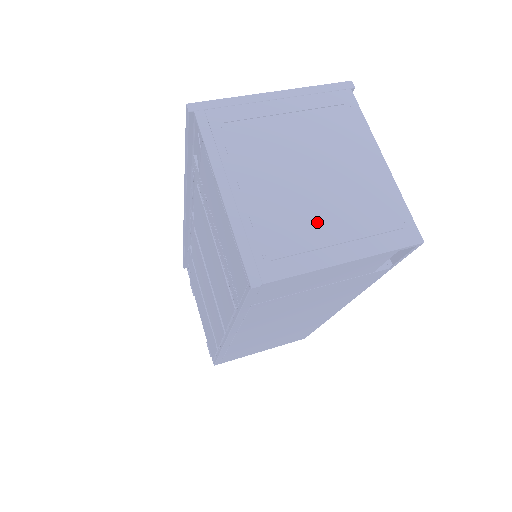
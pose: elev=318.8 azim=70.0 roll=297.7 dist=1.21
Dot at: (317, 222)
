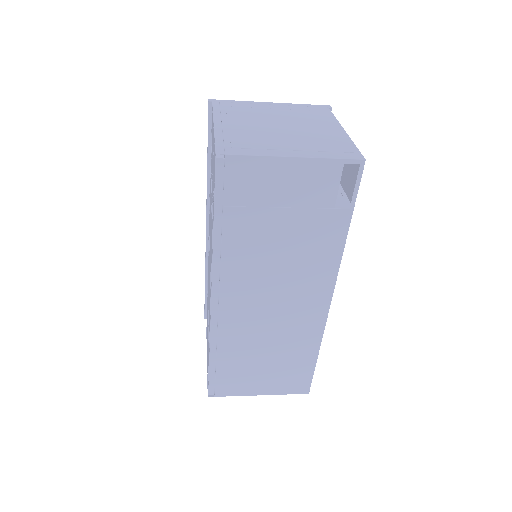
Dot at: (279, 141)
